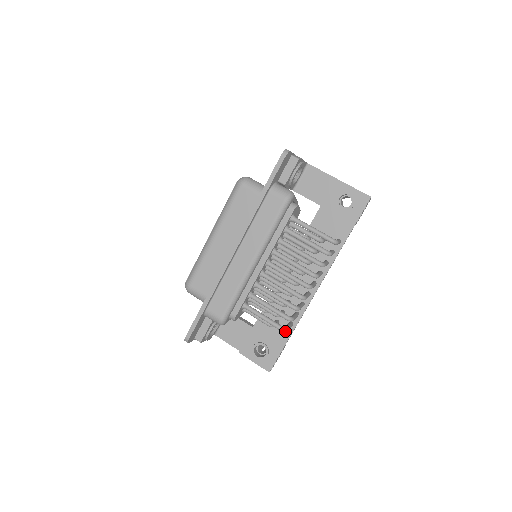
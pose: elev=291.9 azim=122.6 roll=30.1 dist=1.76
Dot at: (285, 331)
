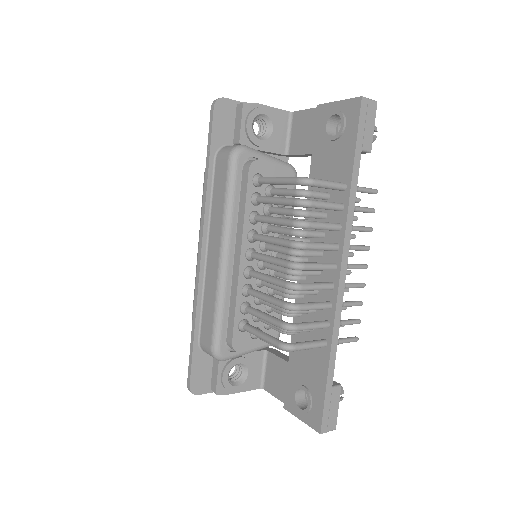
Dot at: (288, 349)
